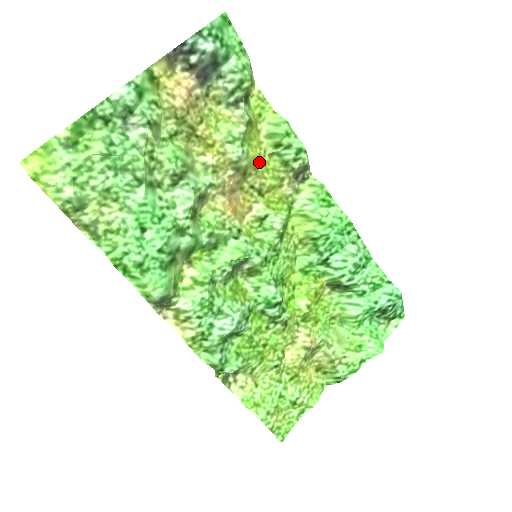
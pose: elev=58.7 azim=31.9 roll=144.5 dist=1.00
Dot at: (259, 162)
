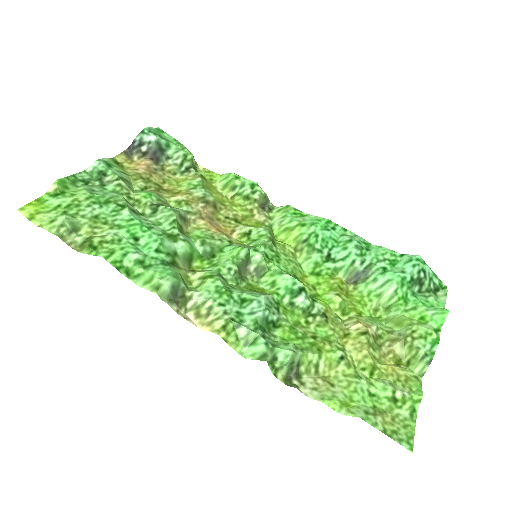
Dot at: (225, 202)
